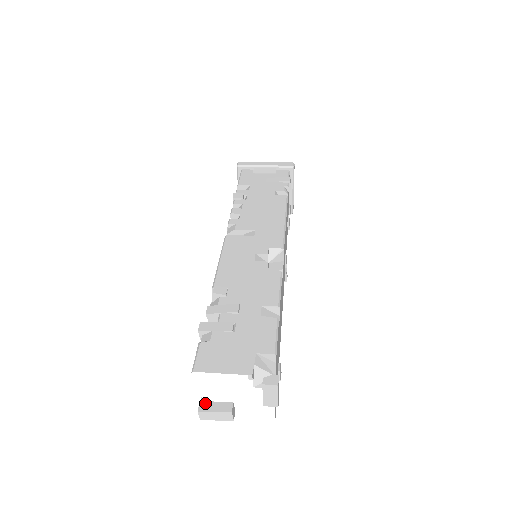
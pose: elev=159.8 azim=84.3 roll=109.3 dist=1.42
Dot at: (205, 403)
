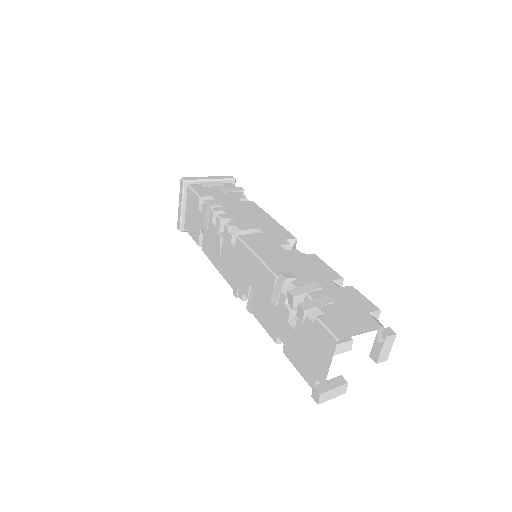
Dot at: (319, 385)
